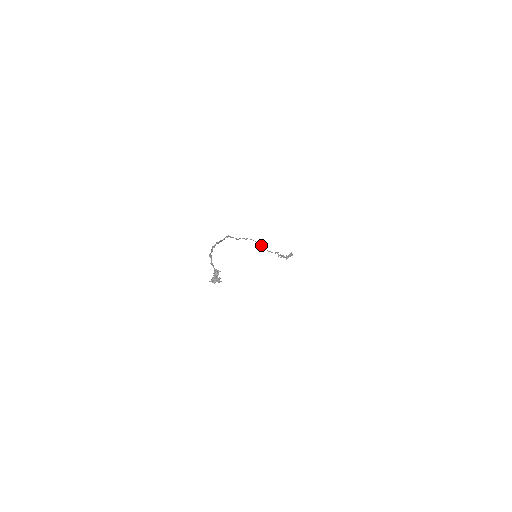
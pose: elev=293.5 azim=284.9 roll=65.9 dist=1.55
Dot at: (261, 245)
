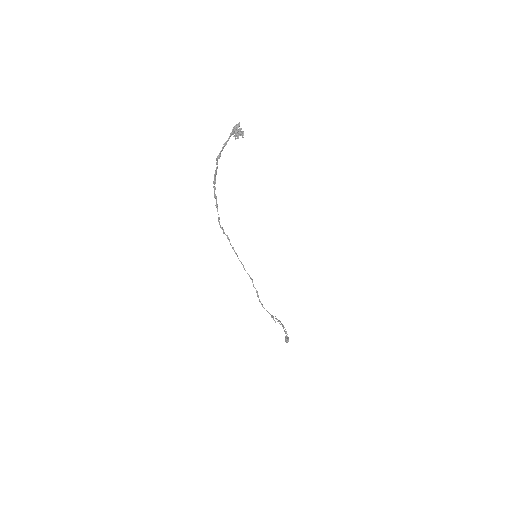
Dot at: (253, 284)
